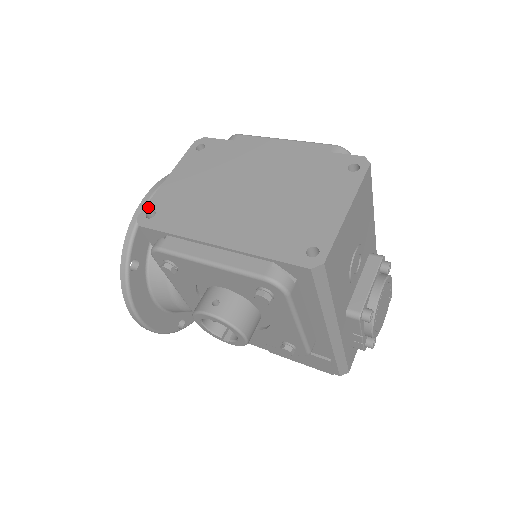
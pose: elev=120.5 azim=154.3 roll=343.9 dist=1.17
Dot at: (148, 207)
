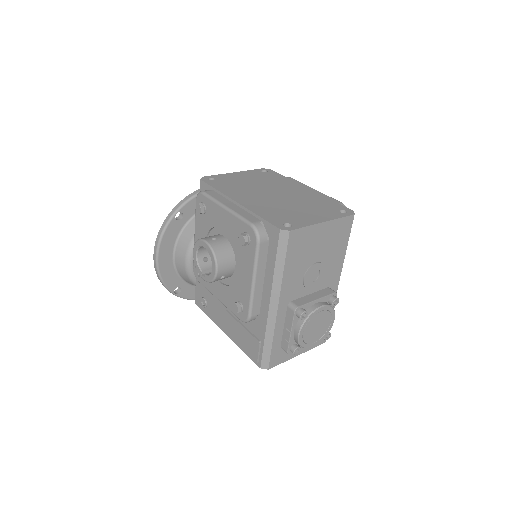
Dot at: (213, 176)
